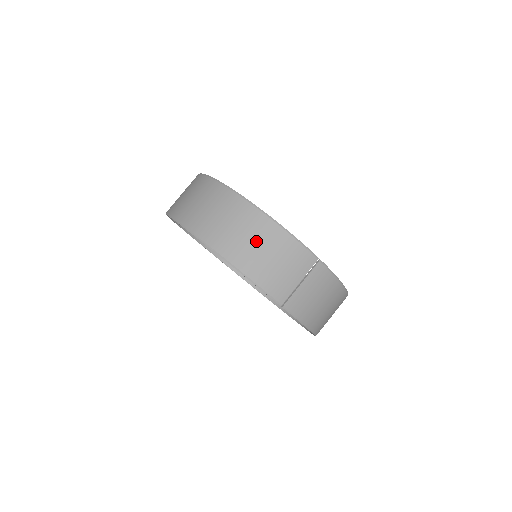
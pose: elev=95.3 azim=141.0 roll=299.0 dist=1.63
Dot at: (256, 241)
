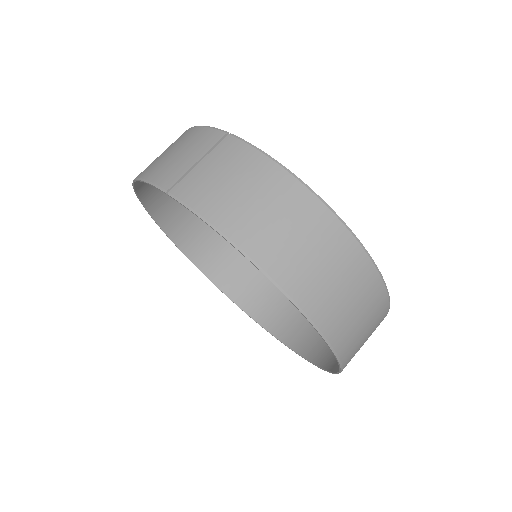
Dot at: (165, 151)
